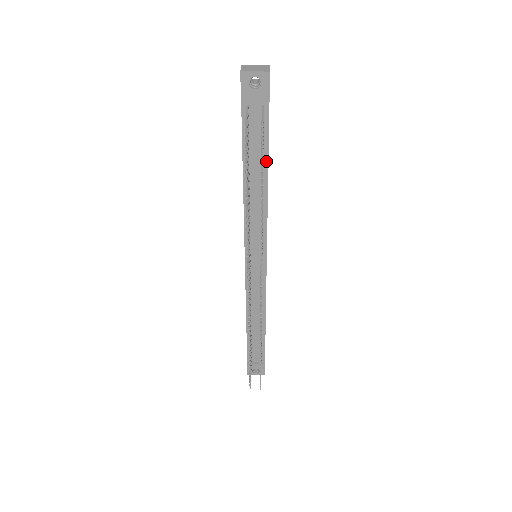
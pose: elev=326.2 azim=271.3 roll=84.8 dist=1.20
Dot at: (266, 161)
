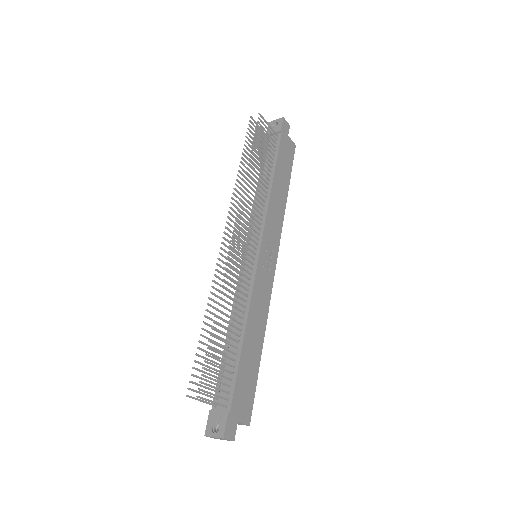
Dot at: (274, 167)
